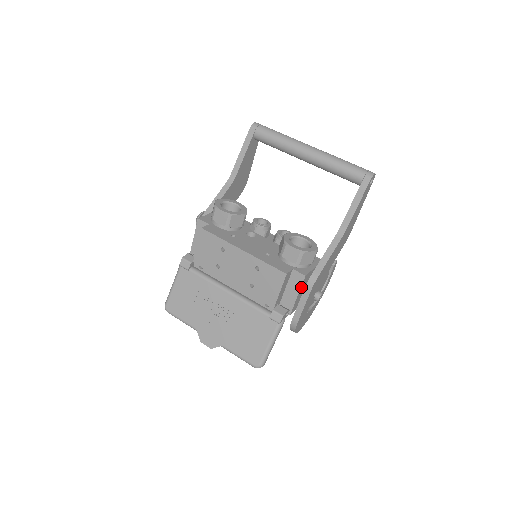
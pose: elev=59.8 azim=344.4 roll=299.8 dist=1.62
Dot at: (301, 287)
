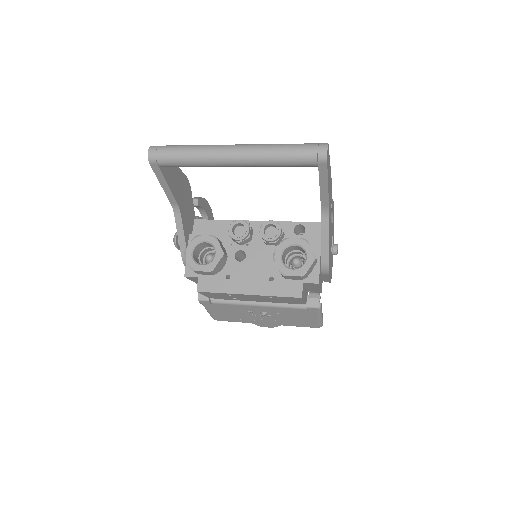
Dot at: (319, 285)
